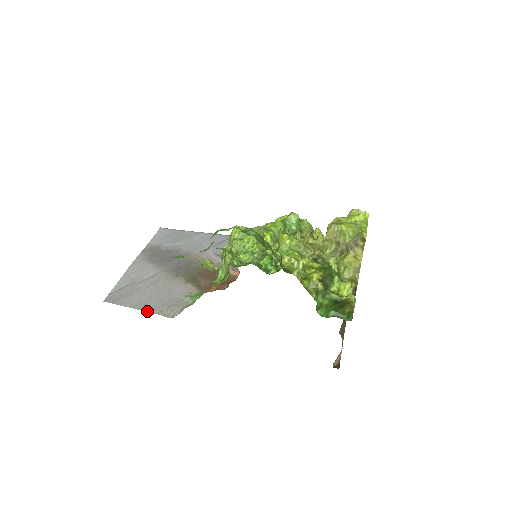
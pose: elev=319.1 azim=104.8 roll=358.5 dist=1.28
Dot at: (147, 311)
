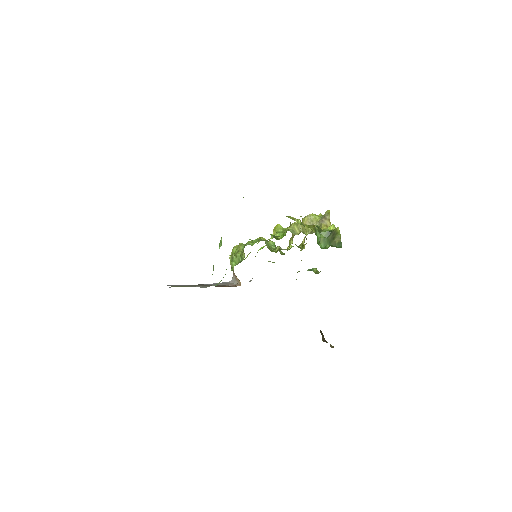
Dot at: (184, 286)
